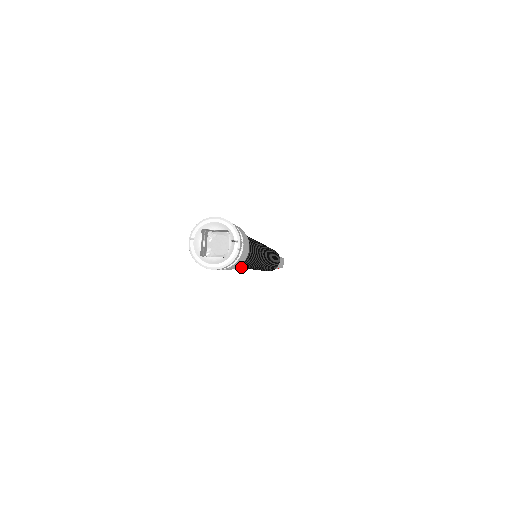
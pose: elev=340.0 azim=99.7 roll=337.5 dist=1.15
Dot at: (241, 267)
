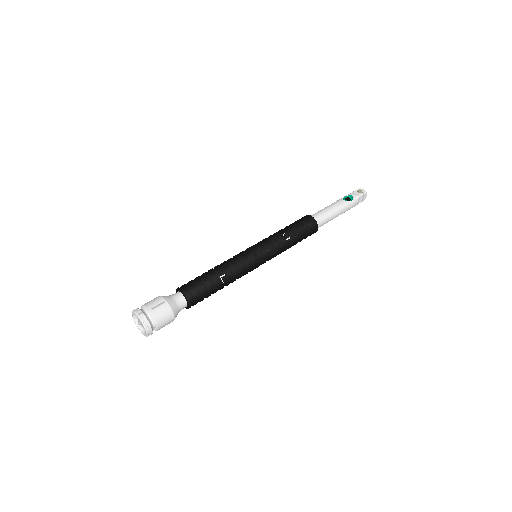
Dot at: occluded
